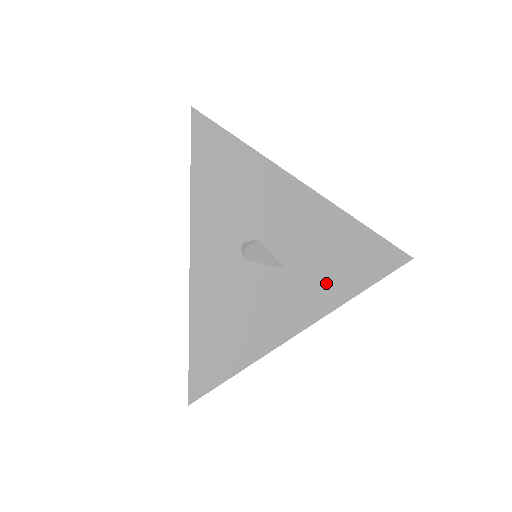
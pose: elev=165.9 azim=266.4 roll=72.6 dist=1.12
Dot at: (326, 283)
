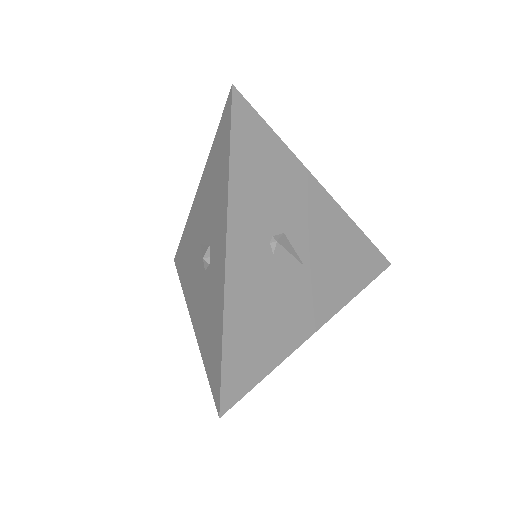
Dot at: (334, 283)
